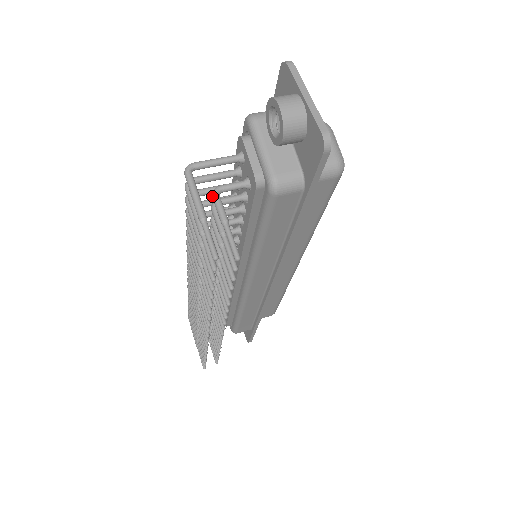
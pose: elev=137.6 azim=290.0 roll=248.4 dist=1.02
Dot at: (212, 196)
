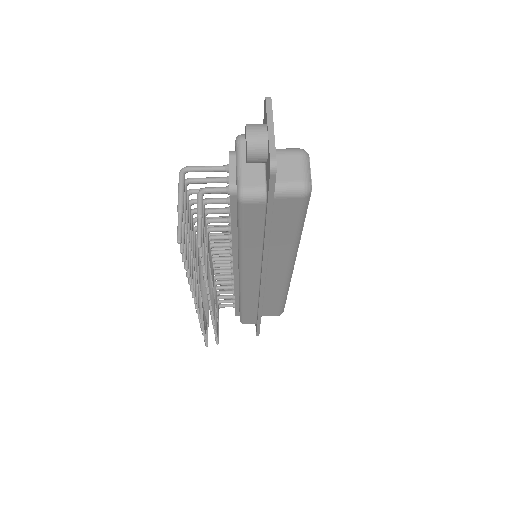
Dot at: (197, 195)
